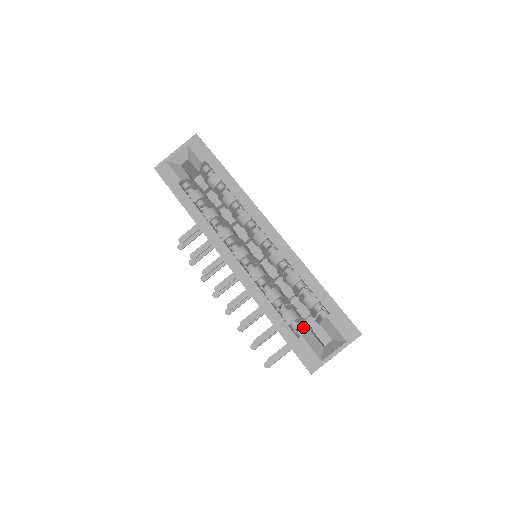
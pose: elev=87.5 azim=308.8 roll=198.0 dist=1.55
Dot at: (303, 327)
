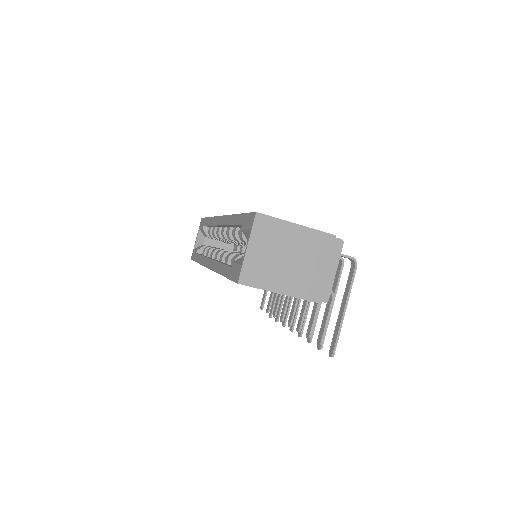
Dot at: occluded
